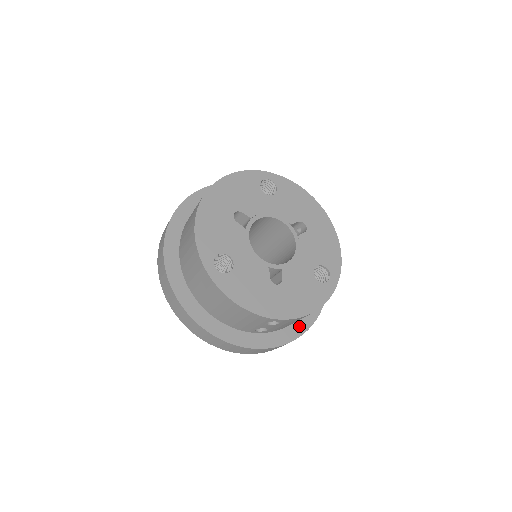
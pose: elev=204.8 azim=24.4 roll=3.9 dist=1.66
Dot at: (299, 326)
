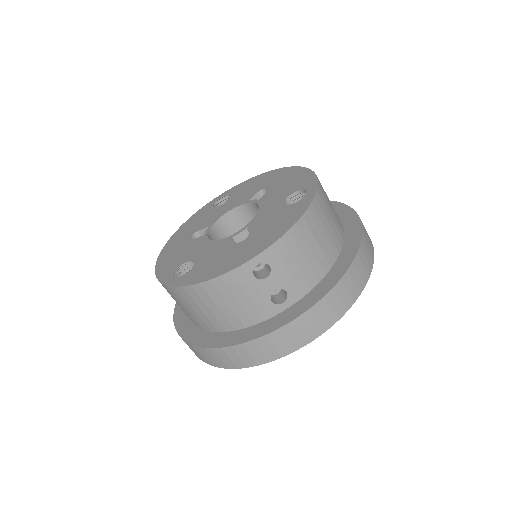
Dot at: (339, 267)
